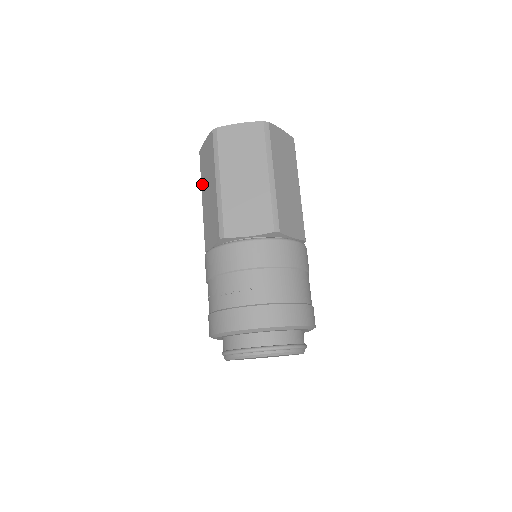
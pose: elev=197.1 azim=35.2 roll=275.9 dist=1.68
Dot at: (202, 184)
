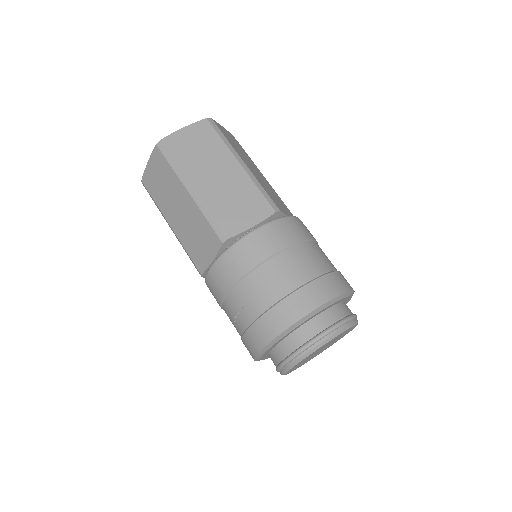
Dot at: occluded
